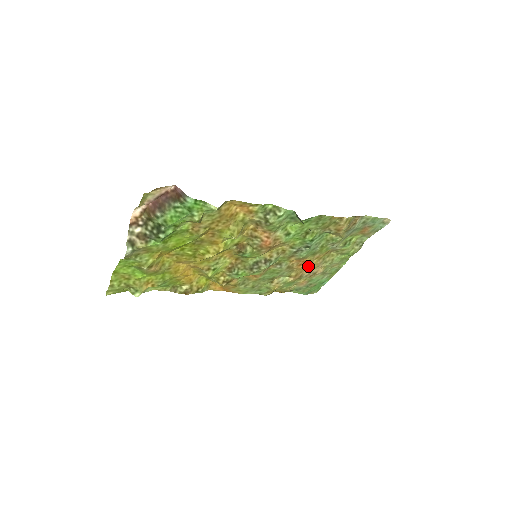
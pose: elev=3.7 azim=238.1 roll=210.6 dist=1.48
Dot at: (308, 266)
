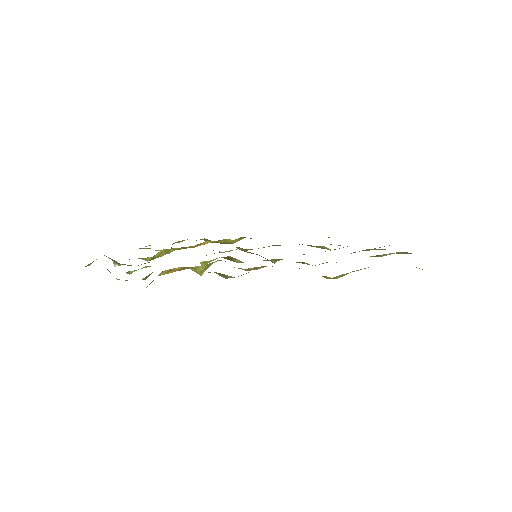
Dot at: occluded
